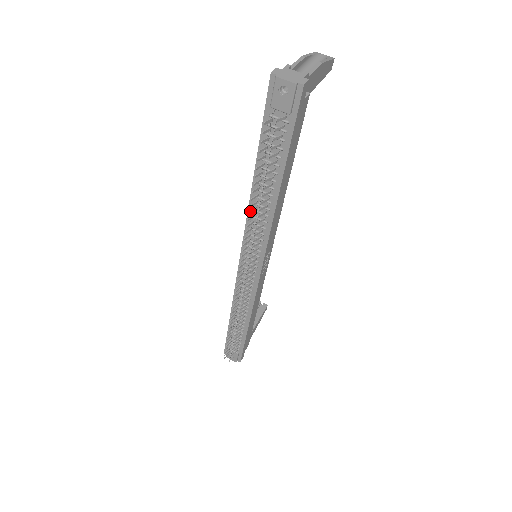
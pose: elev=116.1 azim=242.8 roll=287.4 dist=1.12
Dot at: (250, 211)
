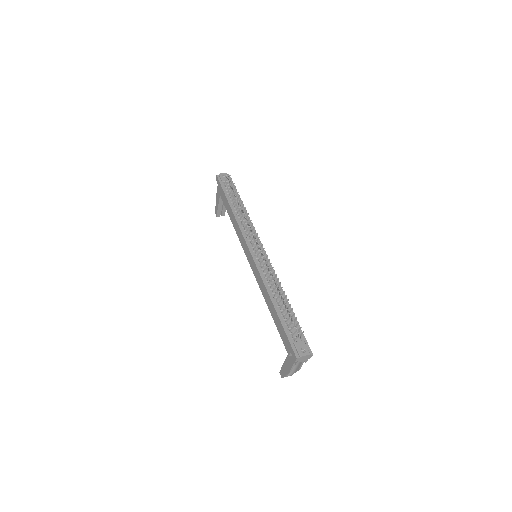
Dot at: (241, 208)
